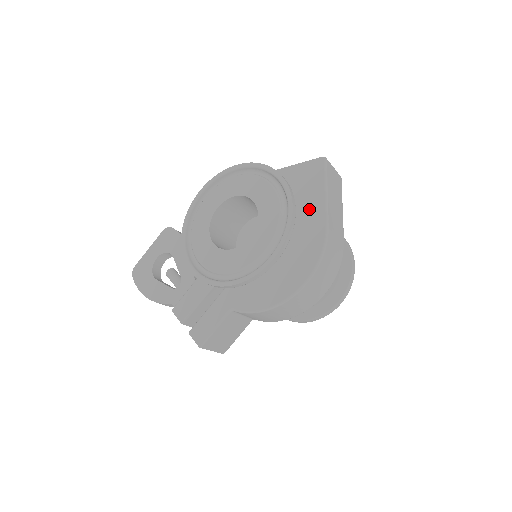
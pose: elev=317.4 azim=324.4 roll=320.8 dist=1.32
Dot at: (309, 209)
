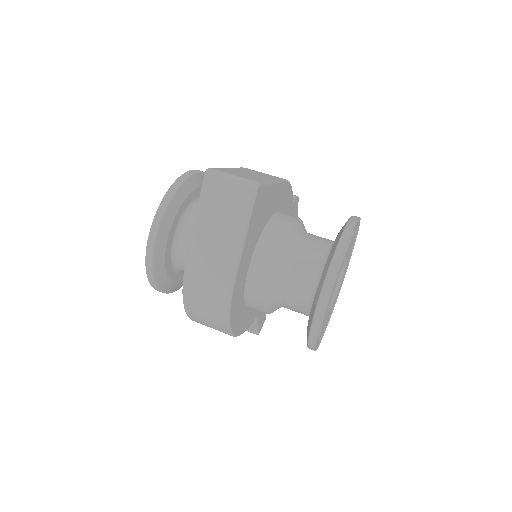
Dot at: occluded
